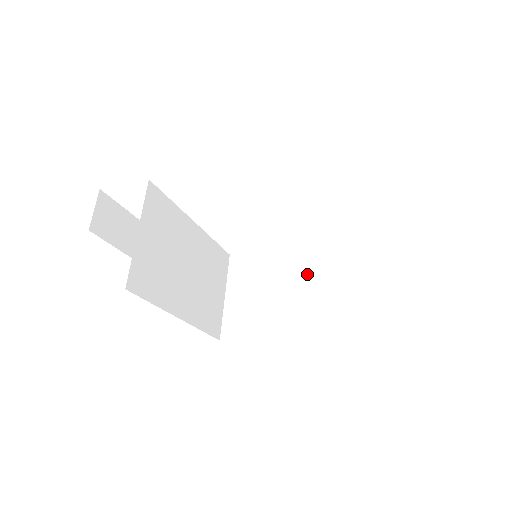
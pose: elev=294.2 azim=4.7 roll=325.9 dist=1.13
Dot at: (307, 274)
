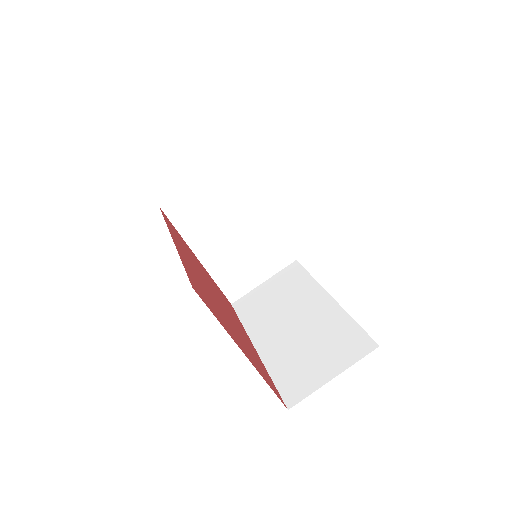
Dot at: (306, 311)
